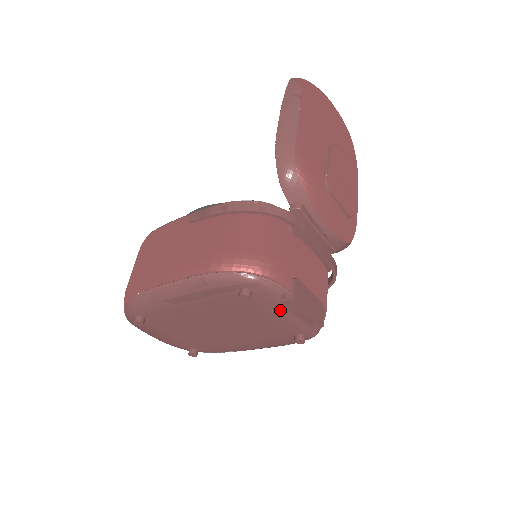
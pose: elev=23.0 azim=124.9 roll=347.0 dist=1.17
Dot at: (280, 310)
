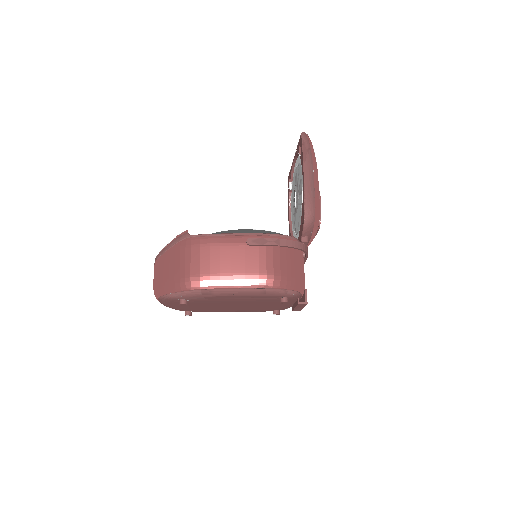
Dot at: (287, 303)
